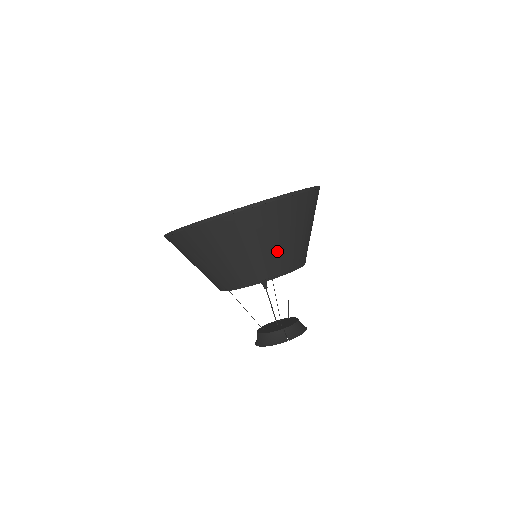
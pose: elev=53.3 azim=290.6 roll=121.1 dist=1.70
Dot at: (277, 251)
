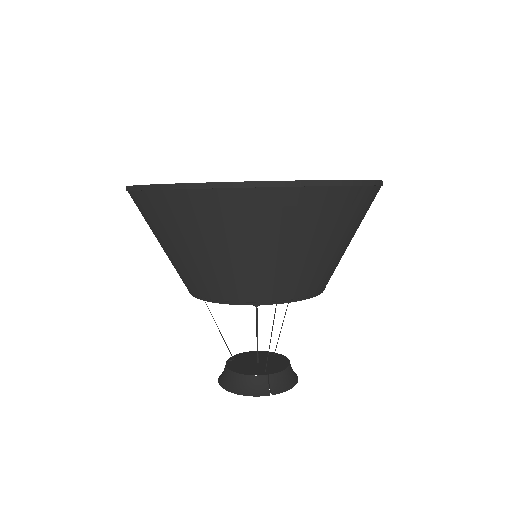
Dot at: (299, 265)
